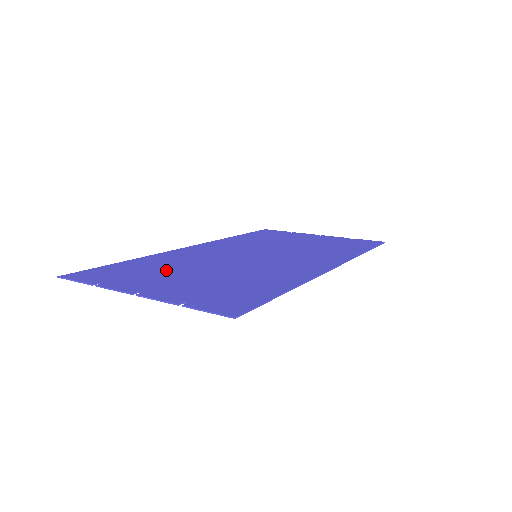
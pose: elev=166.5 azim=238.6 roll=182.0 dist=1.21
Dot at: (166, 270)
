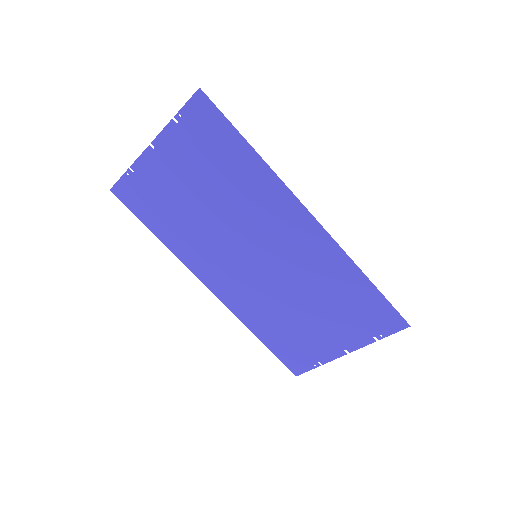
Dot at: (178, 204)
